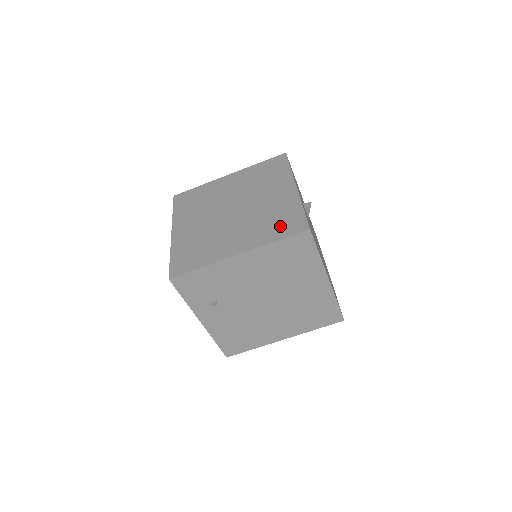
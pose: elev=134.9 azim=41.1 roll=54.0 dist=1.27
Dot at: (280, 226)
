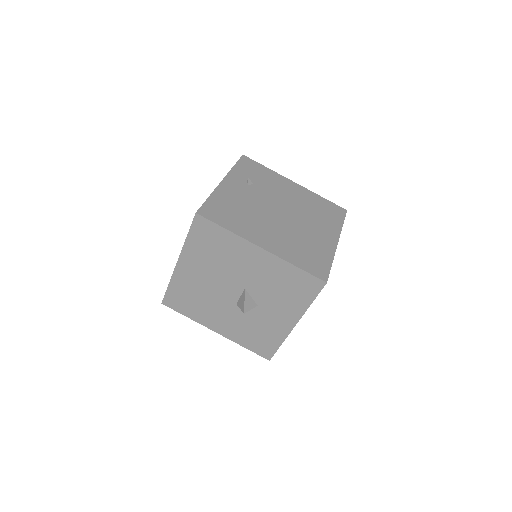
Dot at: occluded
